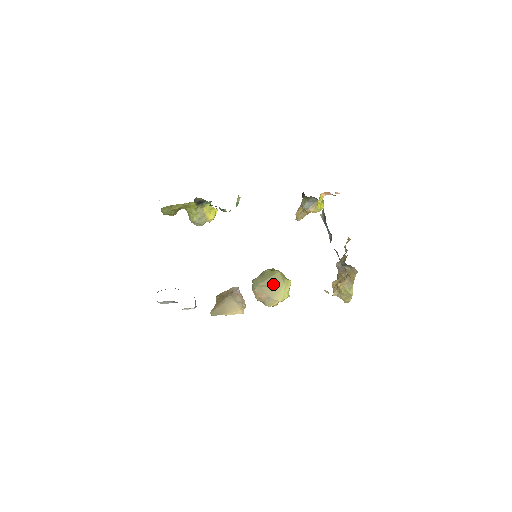
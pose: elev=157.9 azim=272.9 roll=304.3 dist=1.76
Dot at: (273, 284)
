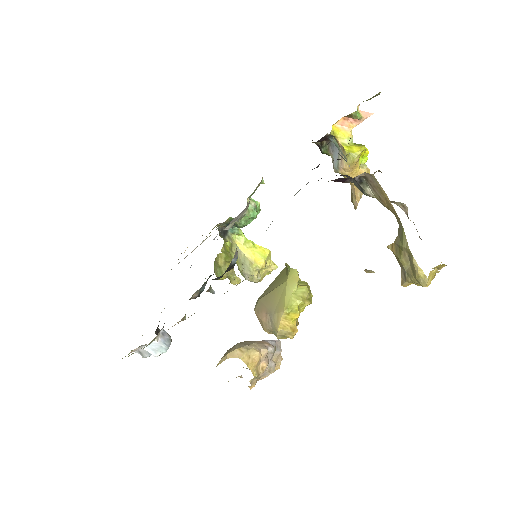
Dot at: (274, 287)
